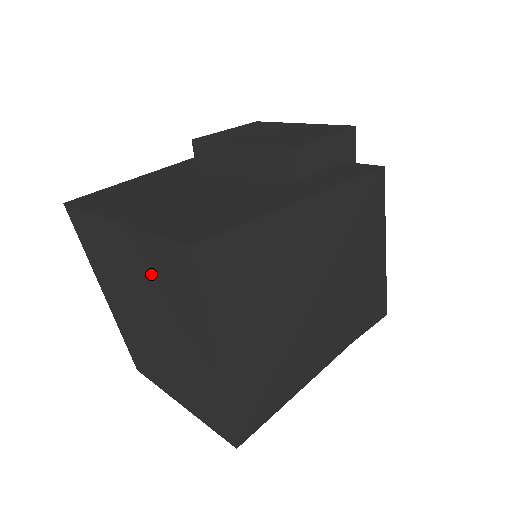
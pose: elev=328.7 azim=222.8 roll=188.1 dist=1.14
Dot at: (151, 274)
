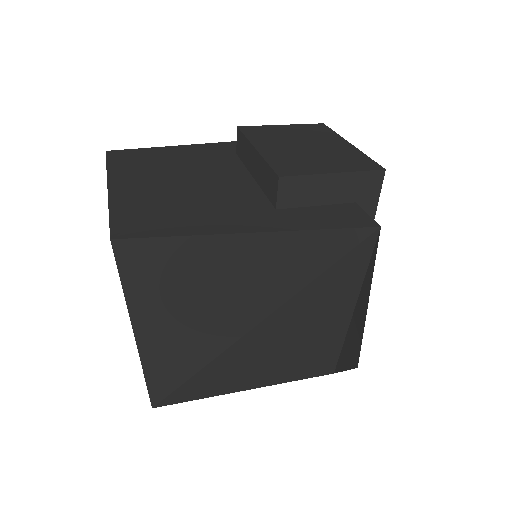
Dot at: occluded
